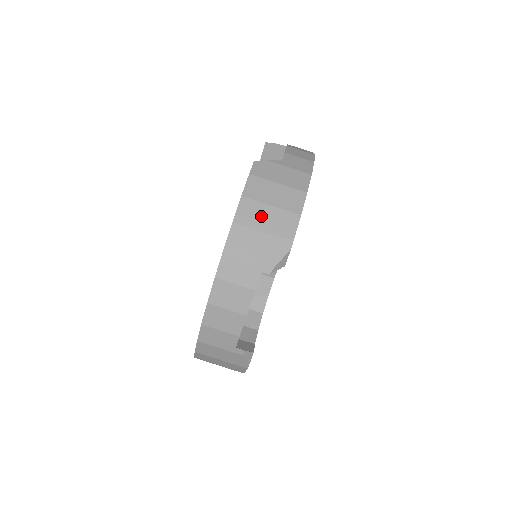
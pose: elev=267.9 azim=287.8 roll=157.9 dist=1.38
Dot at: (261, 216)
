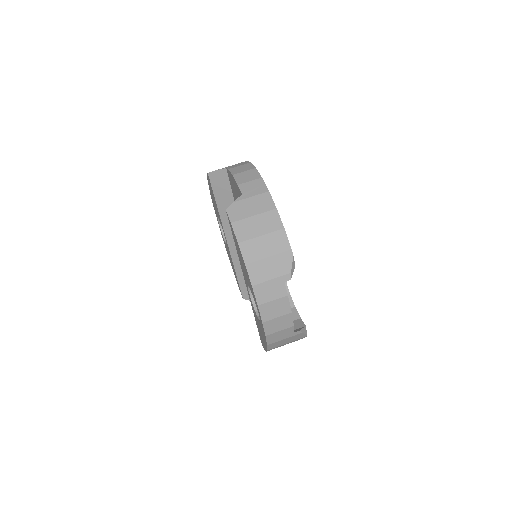
Dot at: (260, 247)
